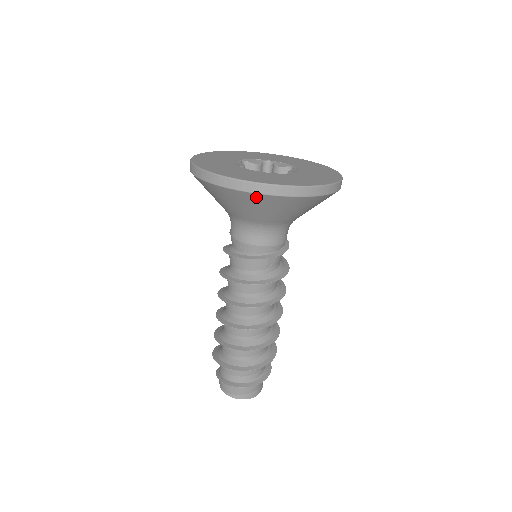
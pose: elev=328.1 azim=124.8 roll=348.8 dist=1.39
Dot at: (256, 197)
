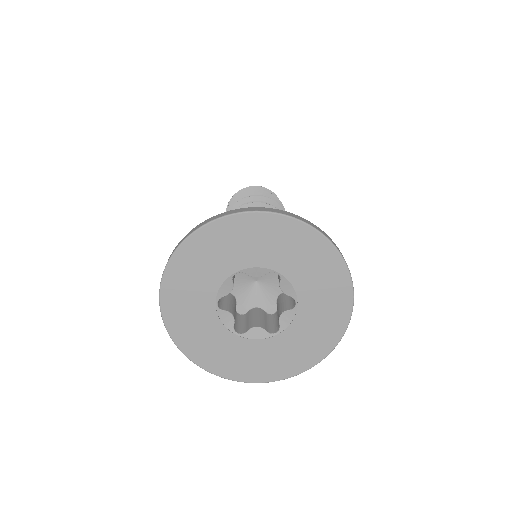
Dot at: occluded
